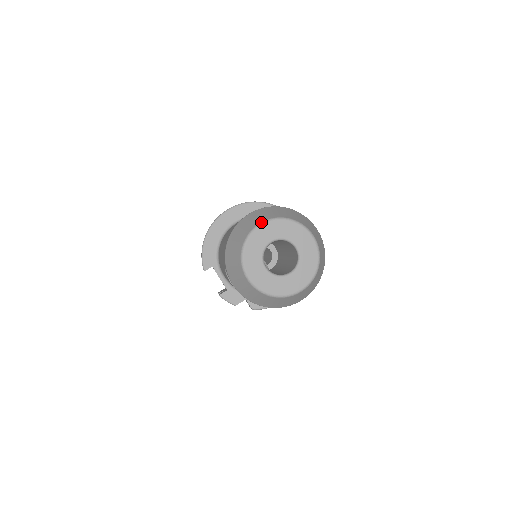
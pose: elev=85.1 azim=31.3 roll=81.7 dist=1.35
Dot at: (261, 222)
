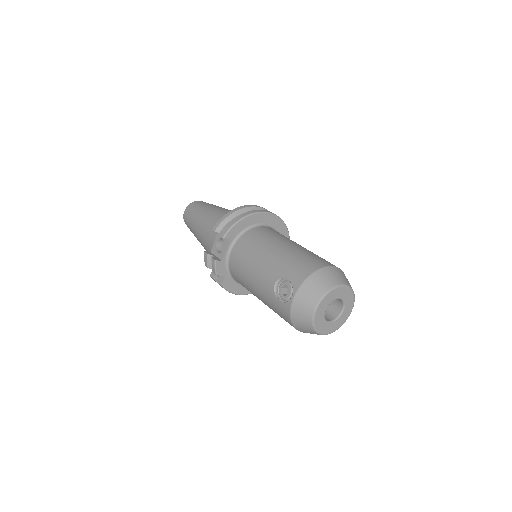
Dot at: (346, 284)
